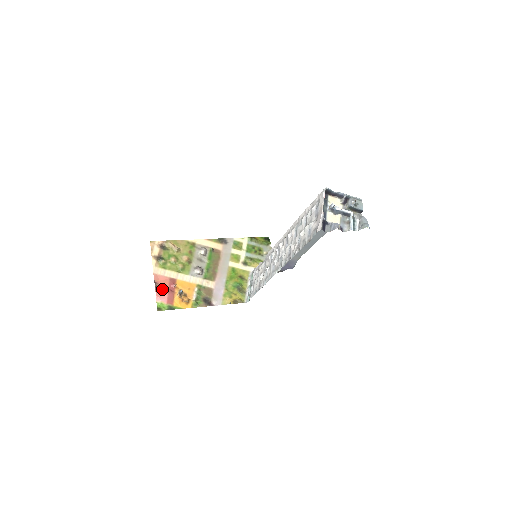
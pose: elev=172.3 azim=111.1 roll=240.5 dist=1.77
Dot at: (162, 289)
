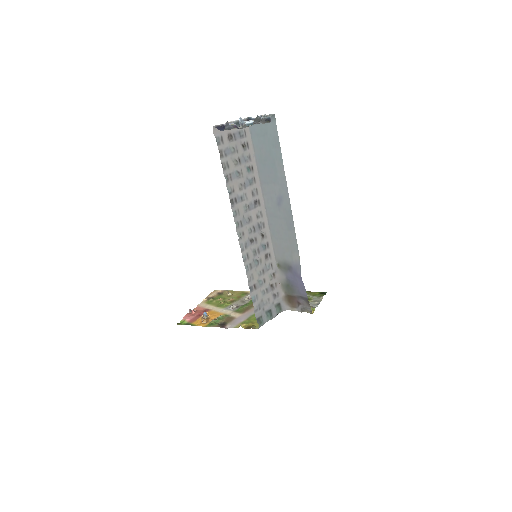
Dot at: (194, 314)
